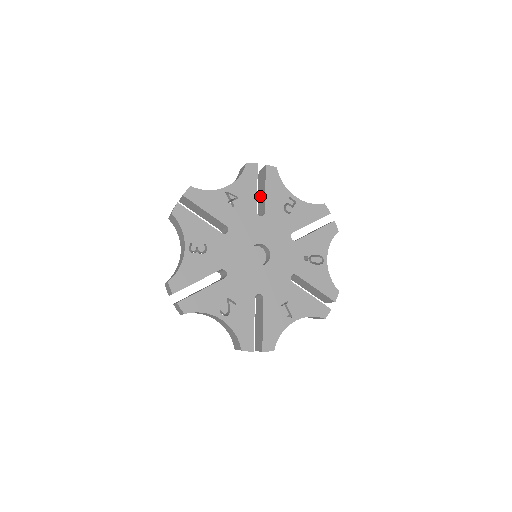
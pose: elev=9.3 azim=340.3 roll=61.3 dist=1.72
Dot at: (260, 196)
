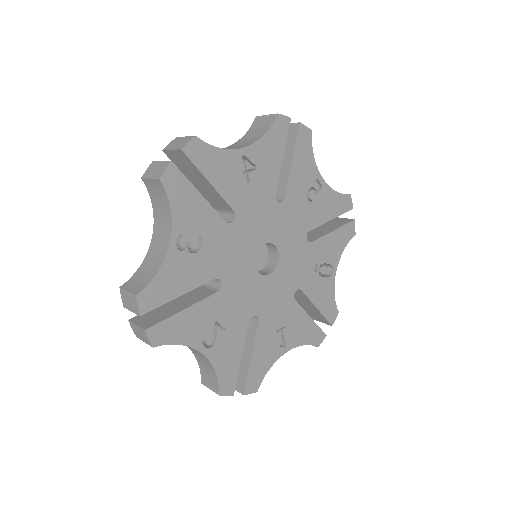
Dot at: occluded
